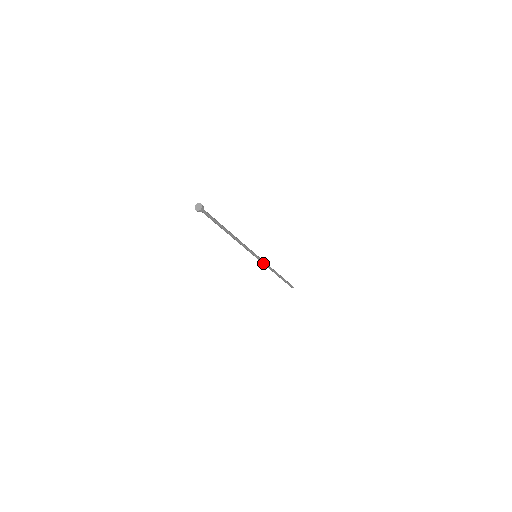
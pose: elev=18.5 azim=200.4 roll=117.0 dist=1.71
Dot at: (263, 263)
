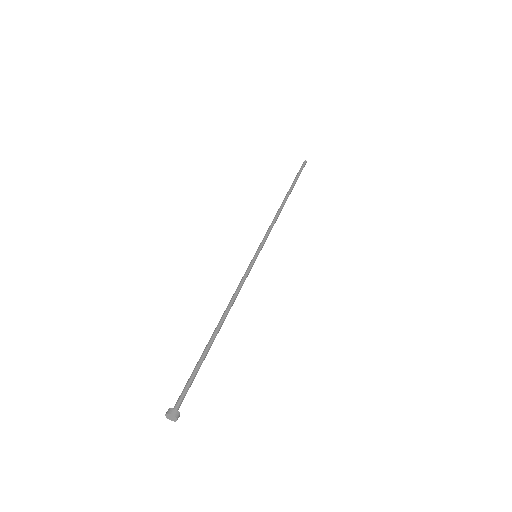
Dot at: (266, 238)
